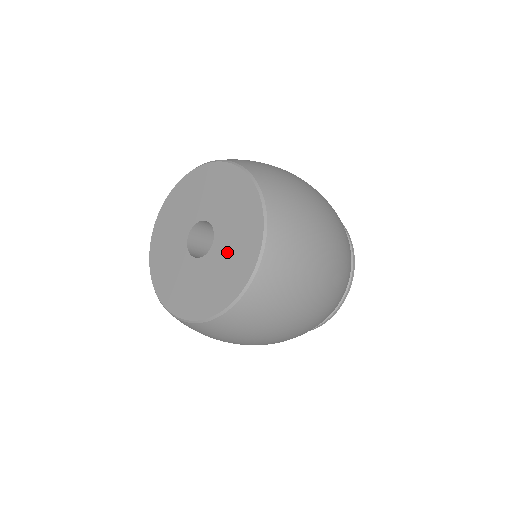
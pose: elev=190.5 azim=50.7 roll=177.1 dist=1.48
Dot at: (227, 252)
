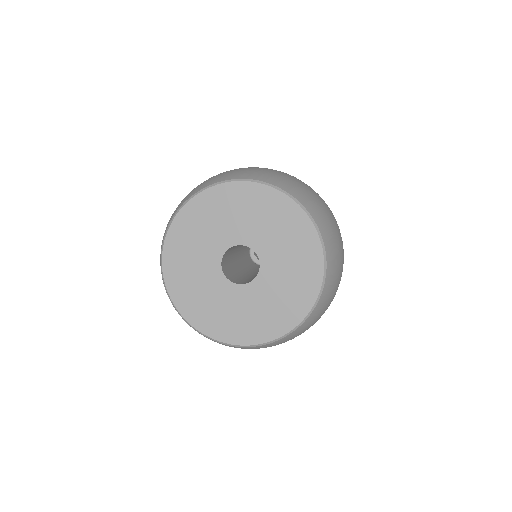
Dot at: (281, 279)
